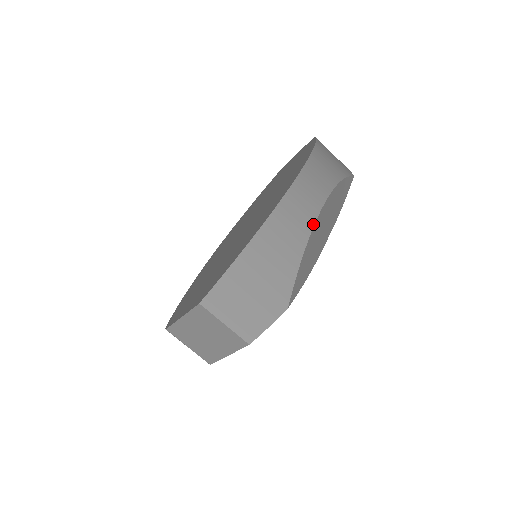
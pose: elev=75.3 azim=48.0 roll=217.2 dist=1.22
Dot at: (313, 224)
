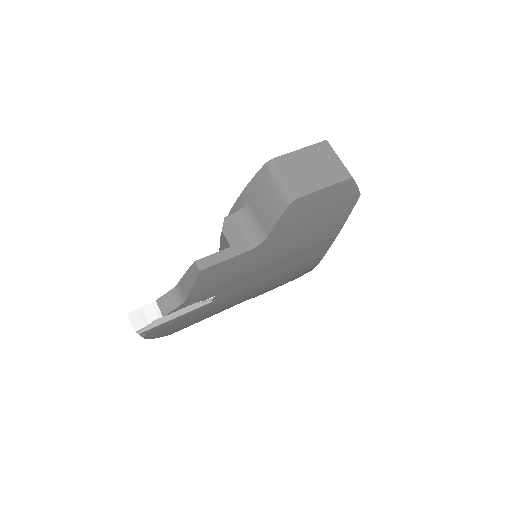
Dot at: occluded
